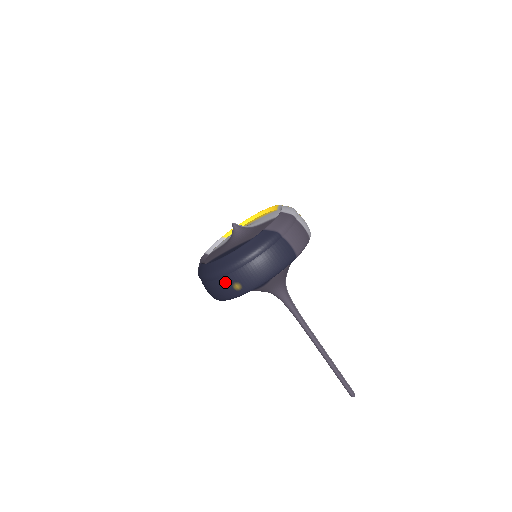
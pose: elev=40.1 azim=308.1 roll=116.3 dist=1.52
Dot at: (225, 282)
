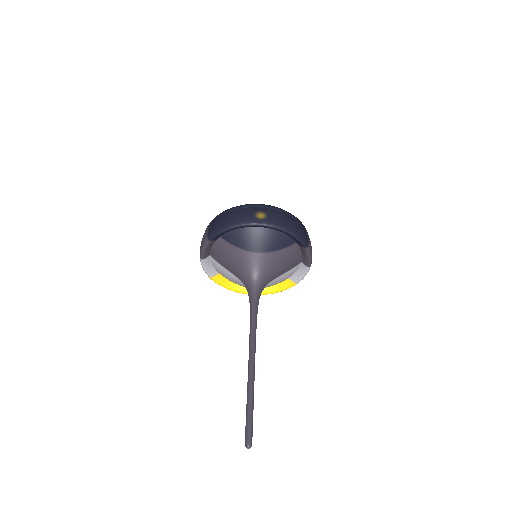
Dot at: (252, 210)
